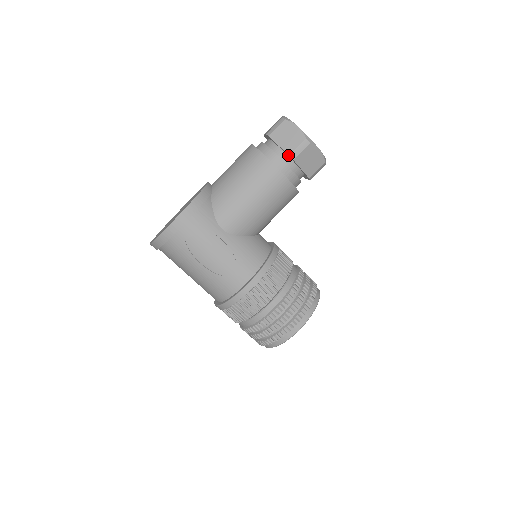
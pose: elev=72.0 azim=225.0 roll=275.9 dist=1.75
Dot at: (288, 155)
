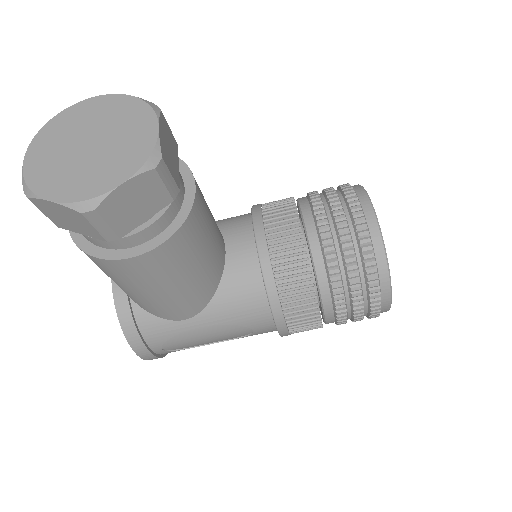
Dot at: occluded
